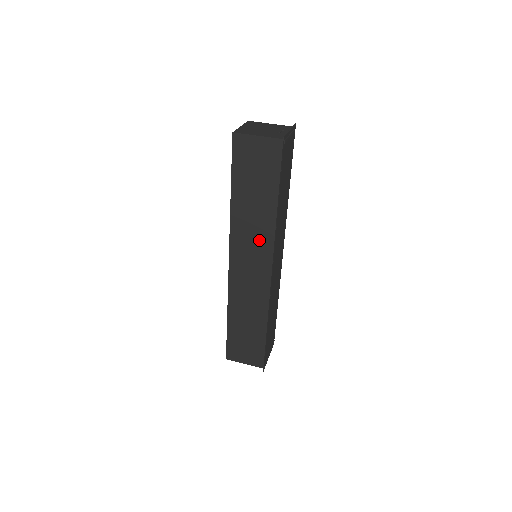
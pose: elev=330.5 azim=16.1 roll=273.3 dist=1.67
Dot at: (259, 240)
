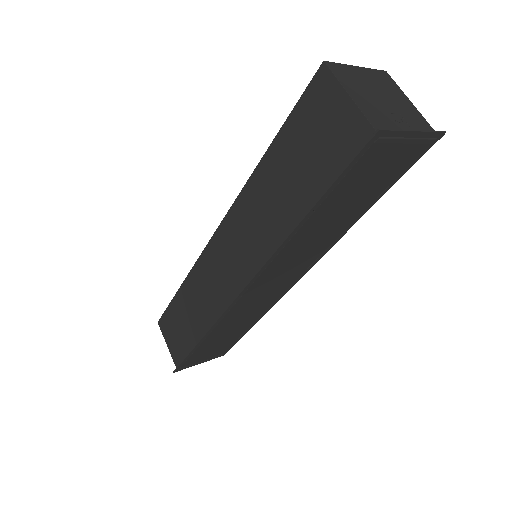
Dot at: (255, 243)
